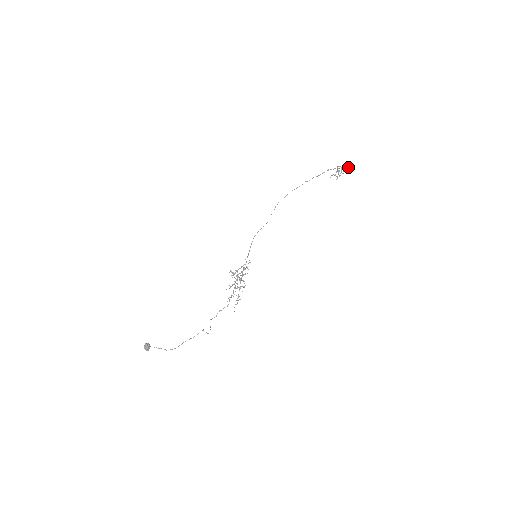
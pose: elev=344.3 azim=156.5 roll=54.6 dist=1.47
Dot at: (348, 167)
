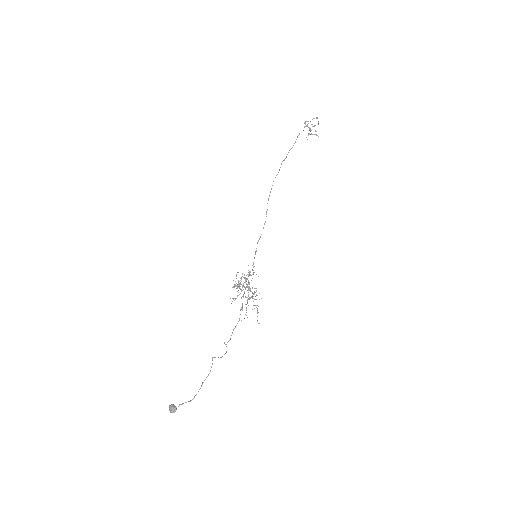
Dot at: (316, 117)
